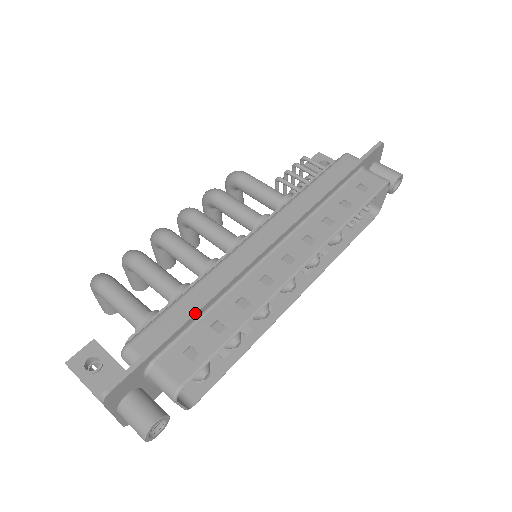
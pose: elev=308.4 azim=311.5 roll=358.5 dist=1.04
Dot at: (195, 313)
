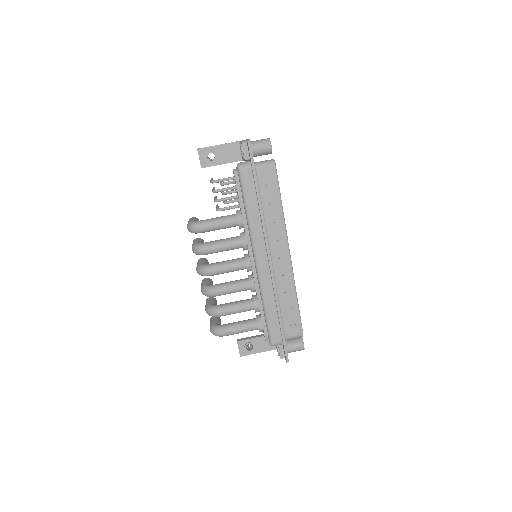
Dot at: (280, 314)
